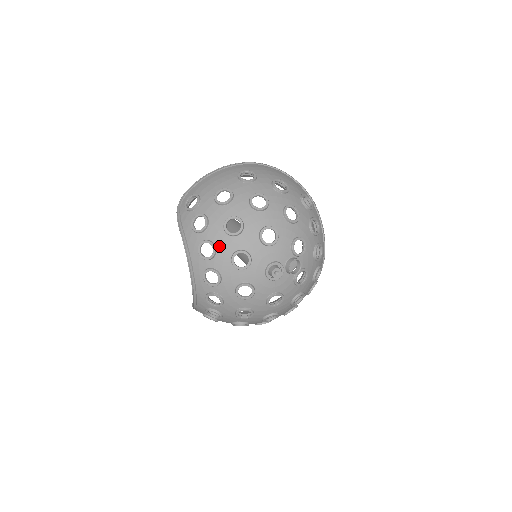
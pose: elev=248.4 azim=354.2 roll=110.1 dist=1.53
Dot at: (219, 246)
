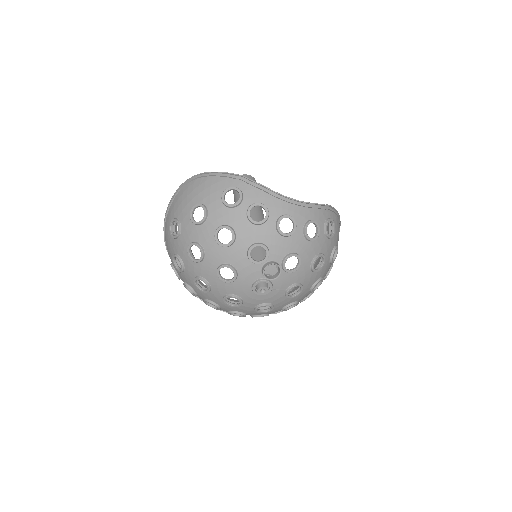
Dot at: (213, 300)
